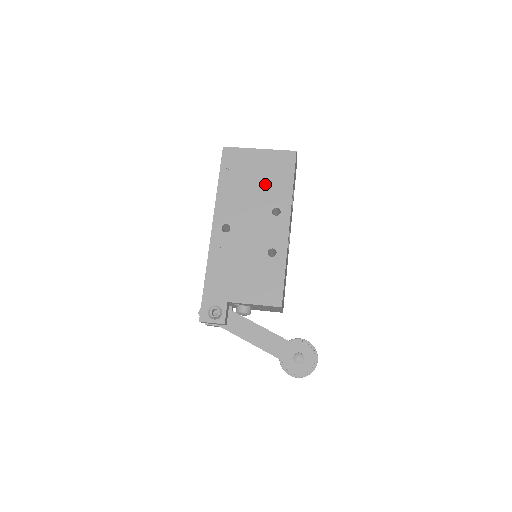
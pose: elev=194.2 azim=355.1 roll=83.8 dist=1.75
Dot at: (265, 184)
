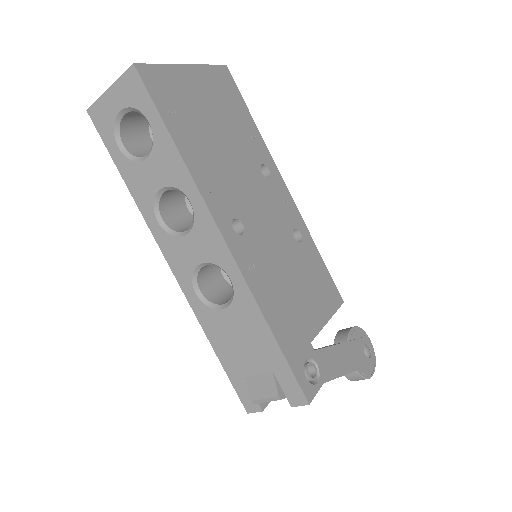
Dot at: (230, 129)
